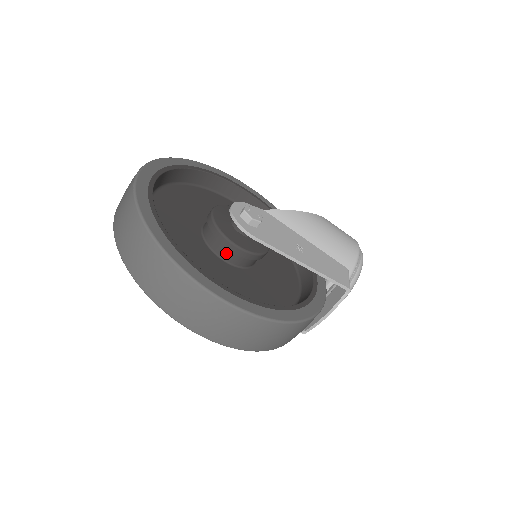
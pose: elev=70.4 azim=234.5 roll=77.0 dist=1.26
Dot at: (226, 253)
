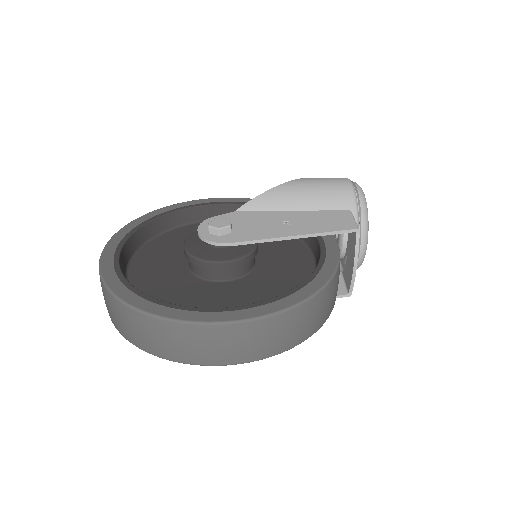
Dot at: (217, 274)
